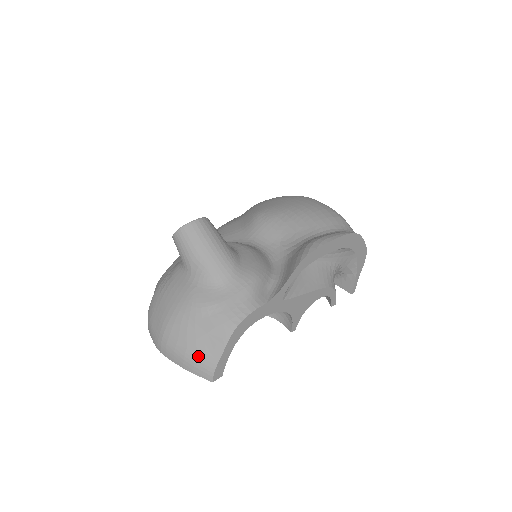
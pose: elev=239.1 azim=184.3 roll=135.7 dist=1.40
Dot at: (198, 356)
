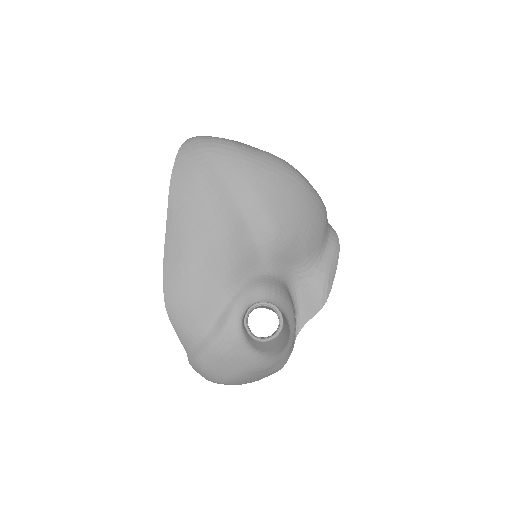
Dot at: occluded
